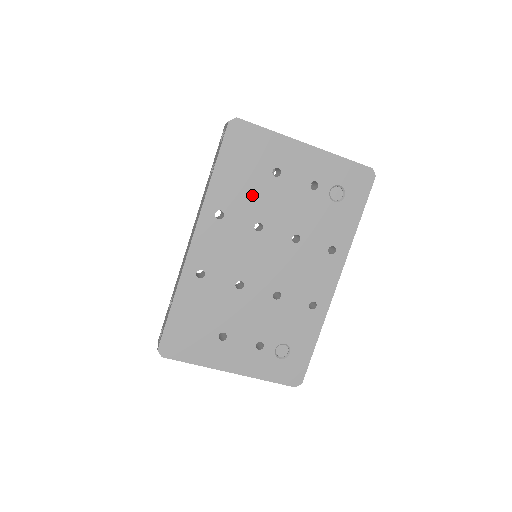
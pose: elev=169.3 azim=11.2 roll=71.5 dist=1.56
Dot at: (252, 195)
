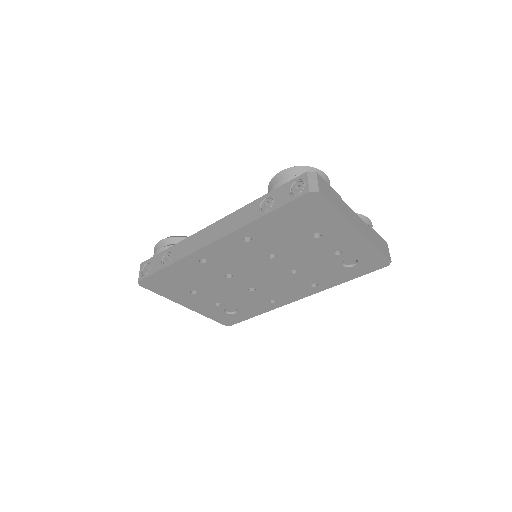
Dot at: (284, 239)
